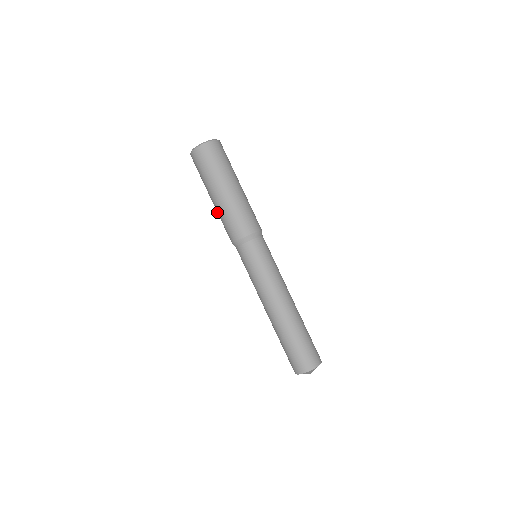
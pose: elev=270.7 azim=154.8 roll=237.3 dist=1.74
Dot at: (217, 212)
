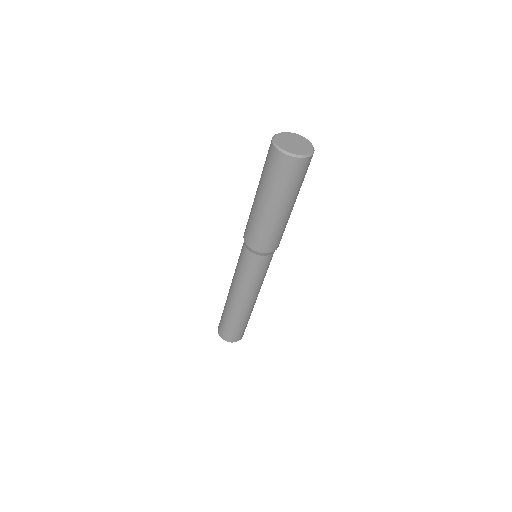
Dot at: (257, 216)
